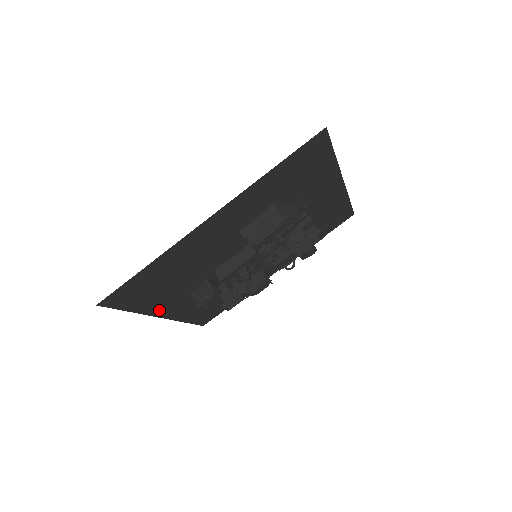
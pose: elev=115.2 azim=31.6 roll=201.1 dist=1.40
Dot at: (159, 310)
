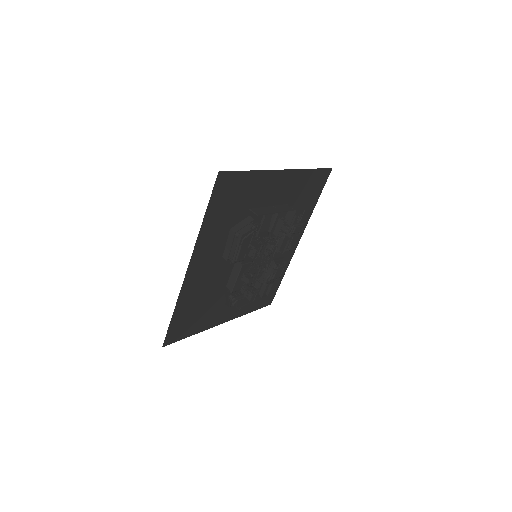
Dot at: (216, 321)
